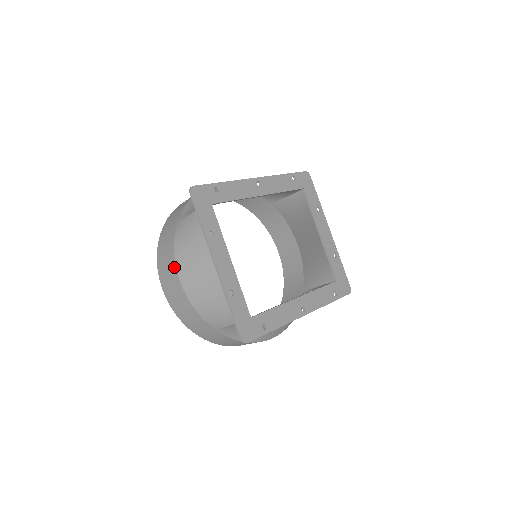
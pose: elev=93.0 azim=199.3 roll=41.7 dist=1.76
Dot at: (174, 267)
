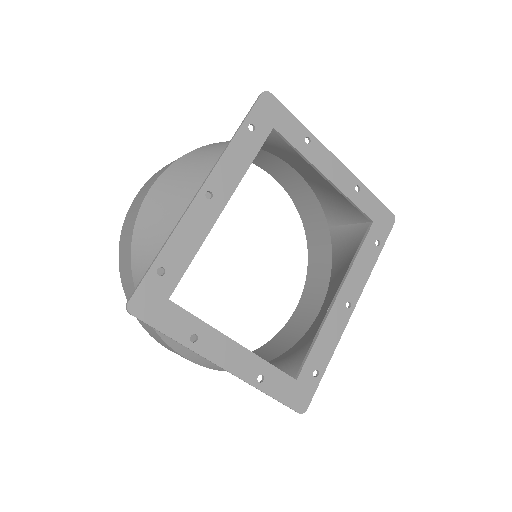
Dot at: occluded
